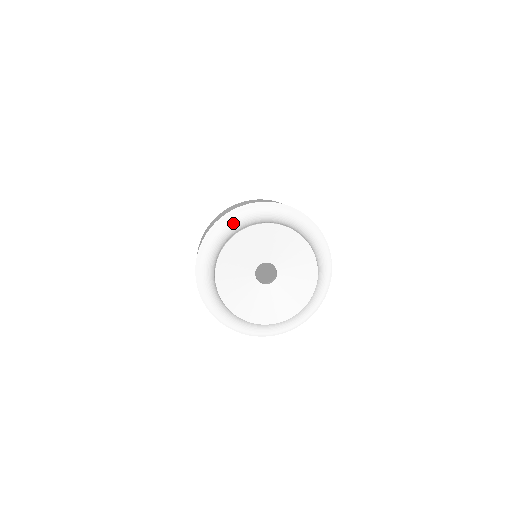
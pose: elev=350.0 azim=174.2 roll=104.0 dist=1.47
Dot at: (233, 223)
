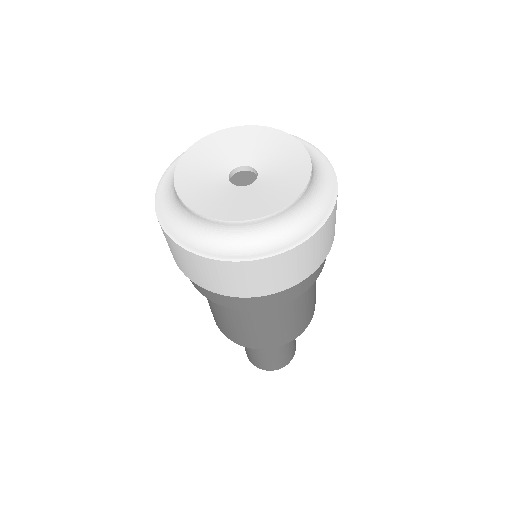
Dot at: occluded
